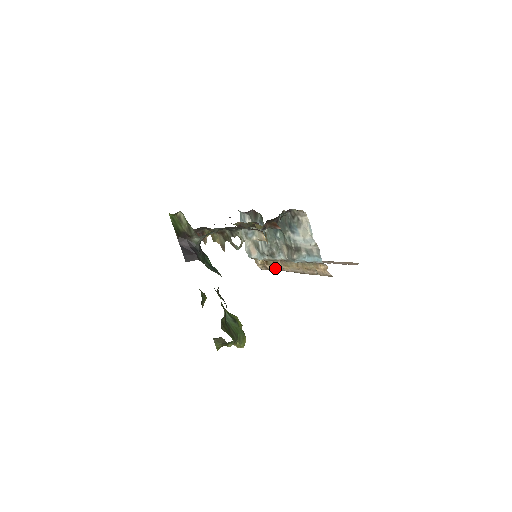
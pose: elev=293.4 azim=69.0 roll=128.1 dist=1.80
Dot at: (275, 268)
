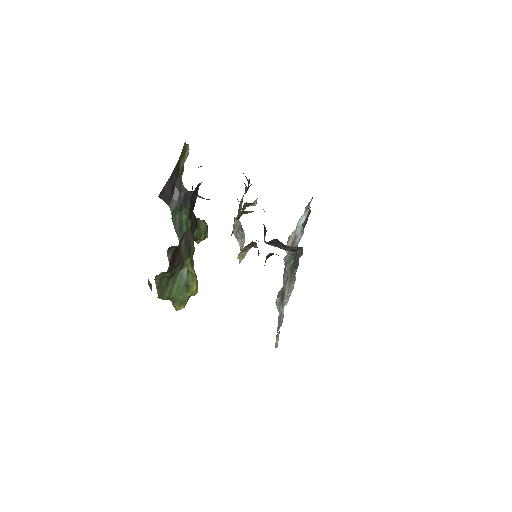
Dot at: occluded
